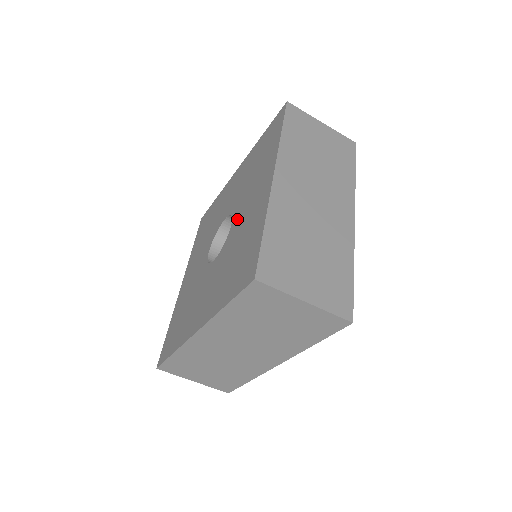
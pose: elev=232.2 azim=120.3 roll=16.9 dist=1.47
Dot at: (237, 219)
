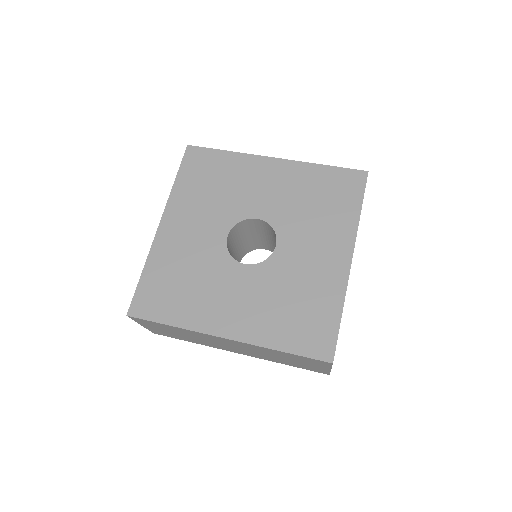
Dot at: (289, 250)
